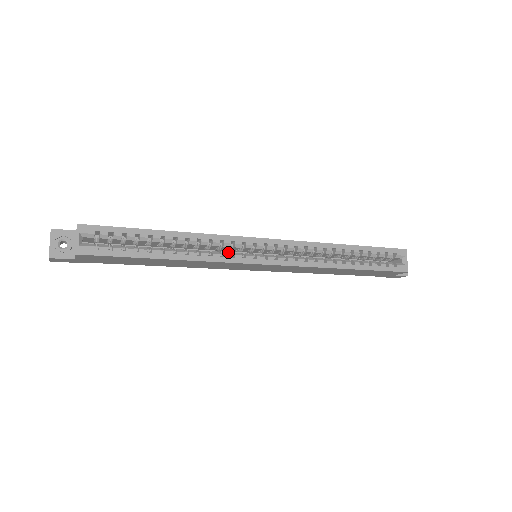
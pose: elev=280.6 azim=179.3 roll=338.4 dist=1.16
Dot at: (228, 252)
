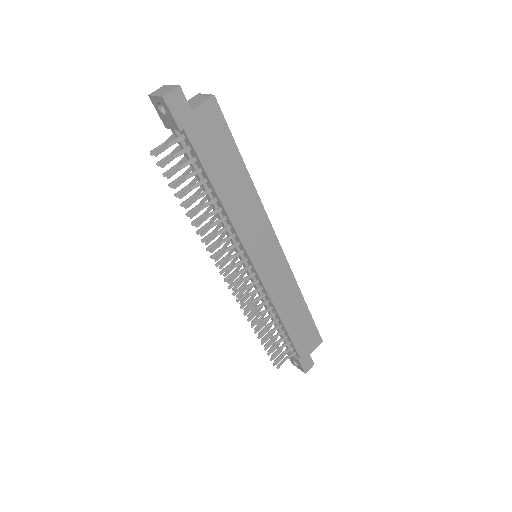
Dot at: occluded
